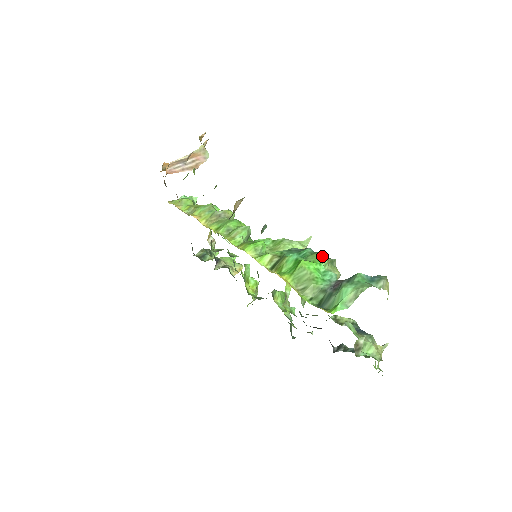
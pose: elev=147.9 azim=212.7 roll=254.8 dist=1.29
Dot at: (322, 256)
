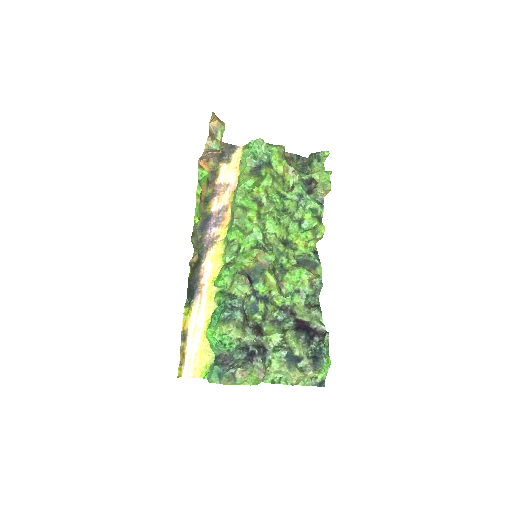
Dot at: (221, 329)
